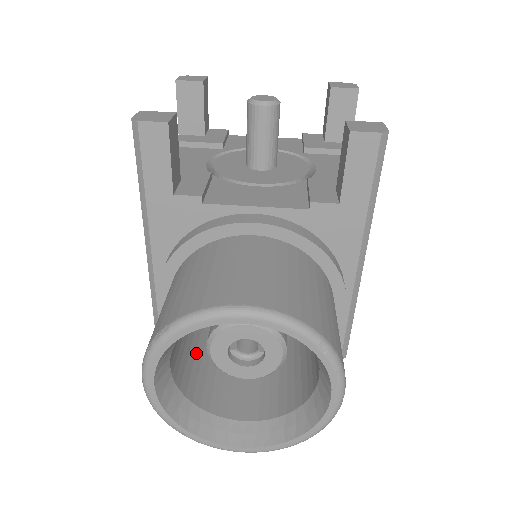
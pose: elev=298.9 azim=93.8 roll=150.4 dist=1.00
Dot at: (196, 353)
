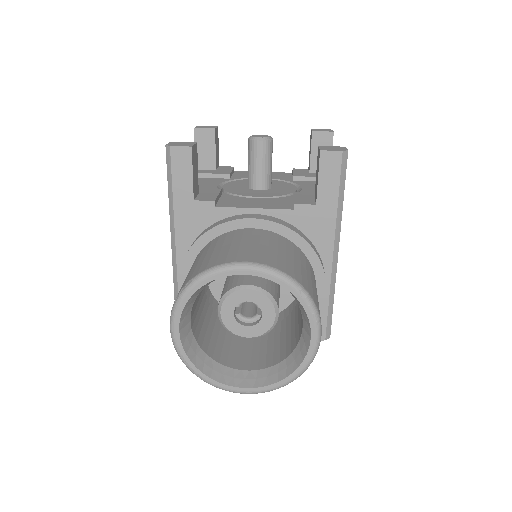
Dot at: (209, 324)
